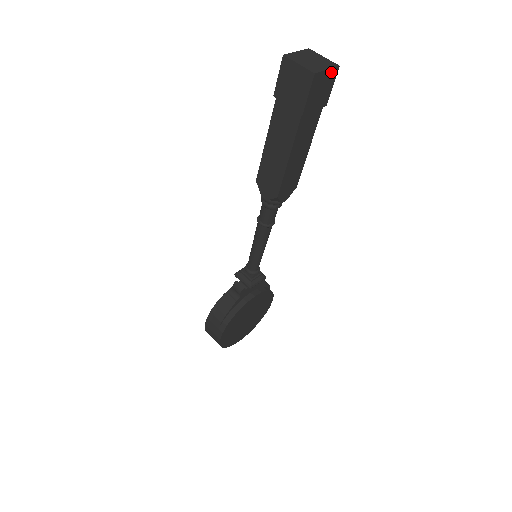
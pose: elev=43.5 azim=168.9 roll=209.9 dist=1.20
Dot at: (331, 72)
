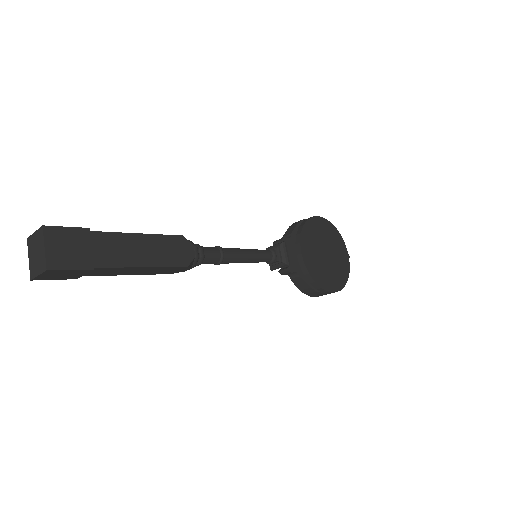
Dot at: (48, 239)
